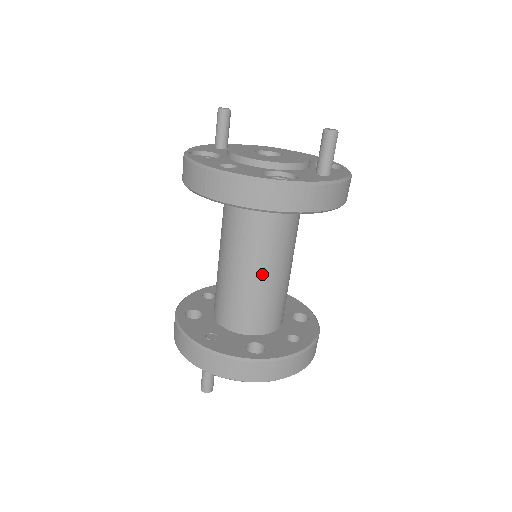
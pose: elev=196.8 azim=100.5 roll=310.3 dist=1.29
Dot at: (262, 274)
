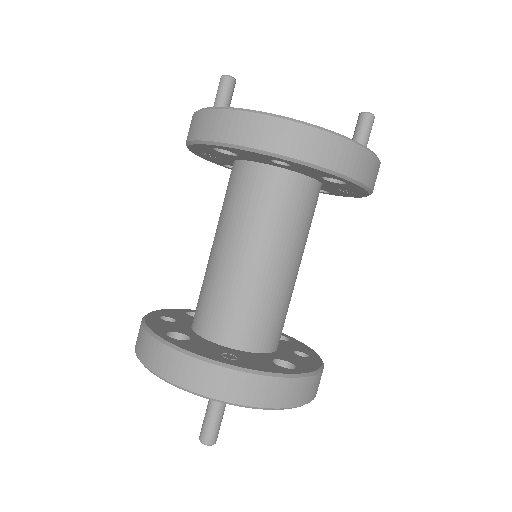
Dot at: (288, 270)
